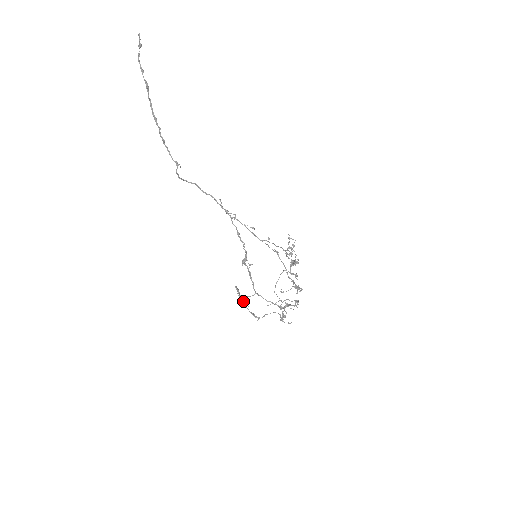
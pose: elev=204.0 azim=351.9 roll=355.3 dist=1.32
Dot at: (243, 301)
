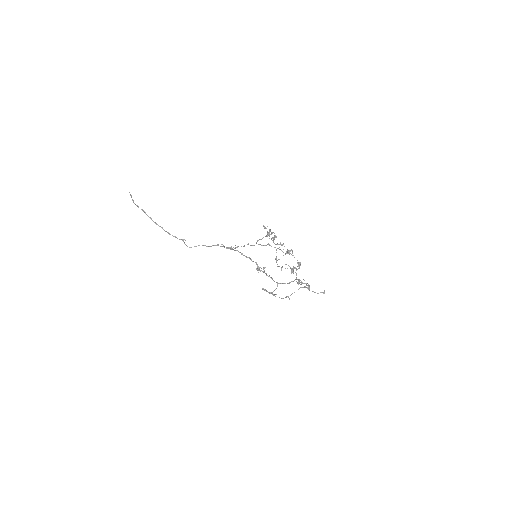
Dot at: (270, 293)
